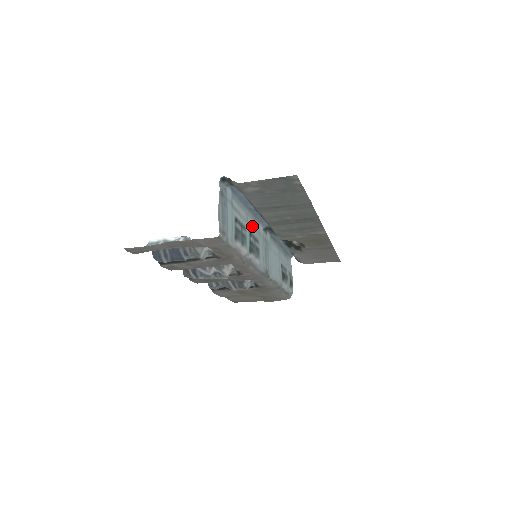
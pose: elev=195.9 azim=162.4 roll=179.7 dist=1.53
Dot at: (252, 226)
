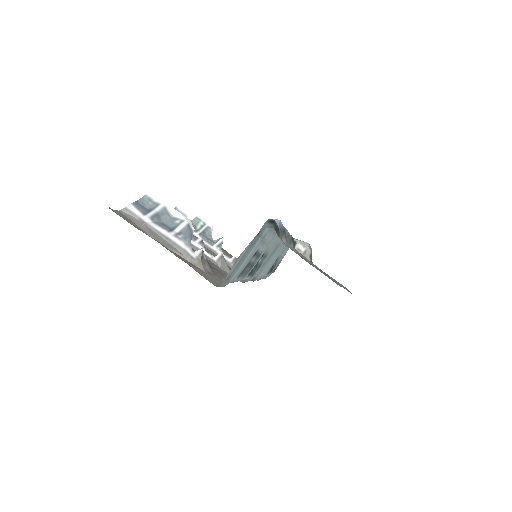
Dot at: (272, 243)
